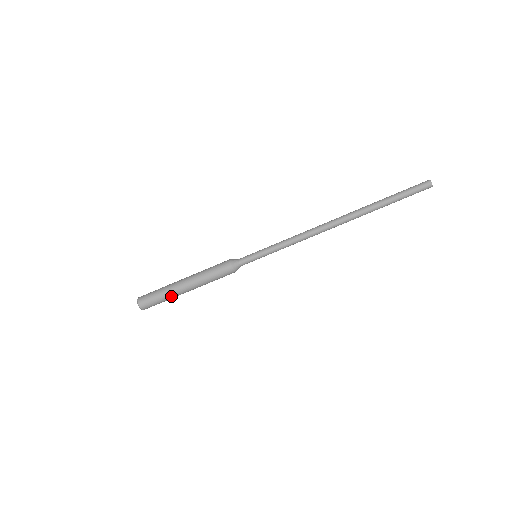
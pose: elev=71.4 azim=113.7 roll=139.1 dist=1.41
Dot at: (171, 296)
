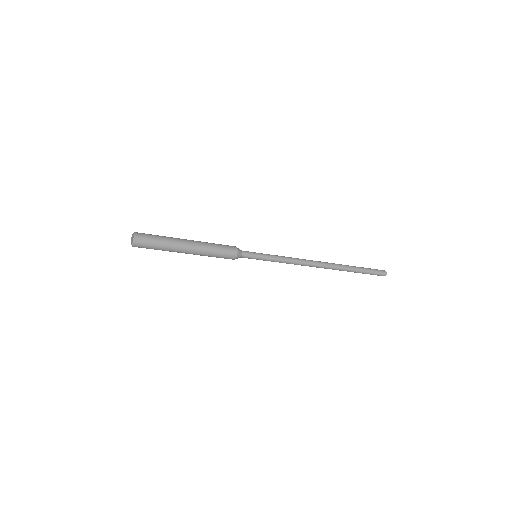
Dot at: (169, 251)
